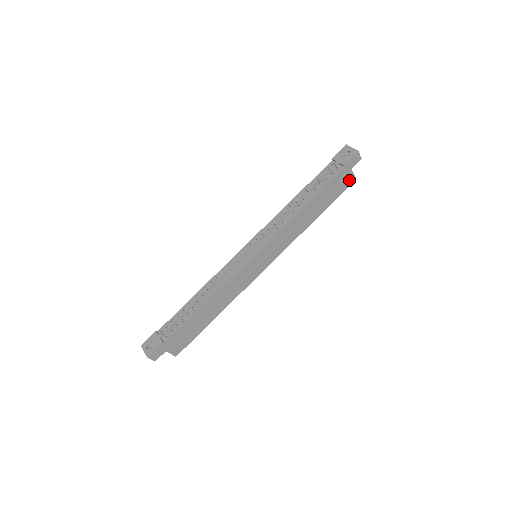
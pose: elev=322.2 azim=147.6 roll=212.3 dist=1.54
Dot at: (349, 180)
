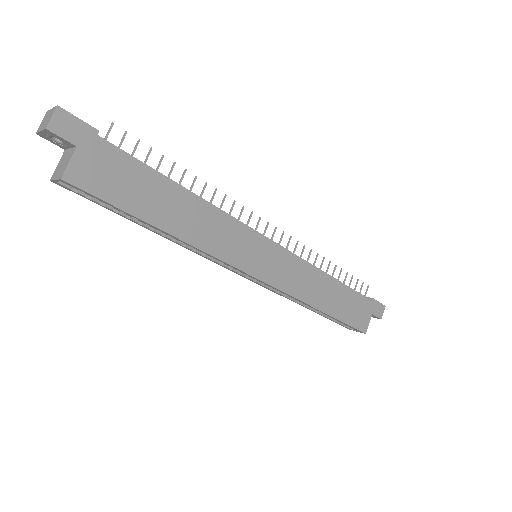
Dot at: (363, 323)
